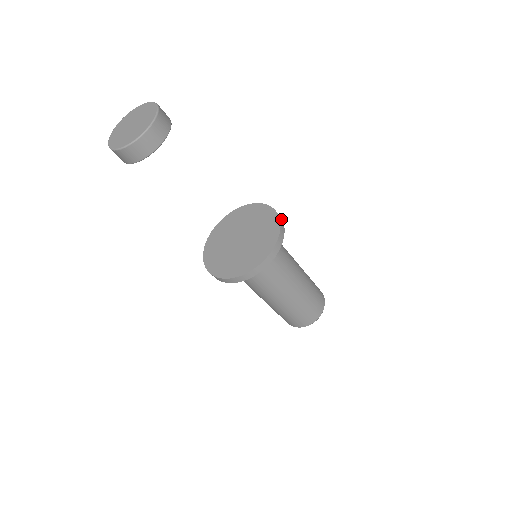
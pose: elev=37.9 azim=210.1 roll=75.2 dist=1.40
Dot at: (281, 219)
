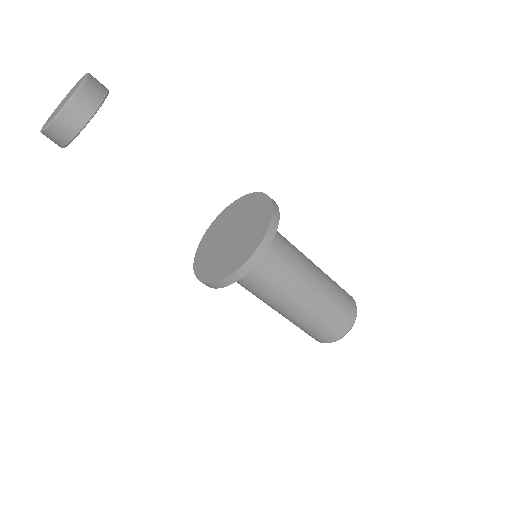
Dot at: (277, 211)
